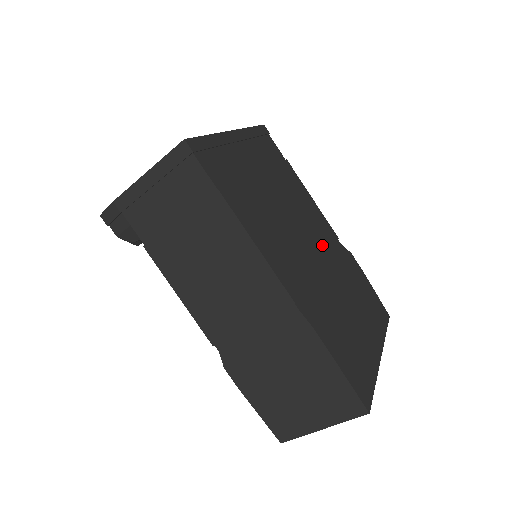
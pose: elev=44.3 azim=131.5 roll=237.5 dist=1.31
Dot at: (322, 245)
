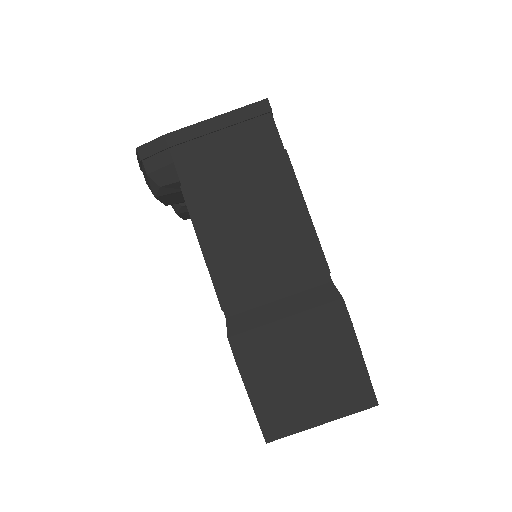
Dot at: occluded
